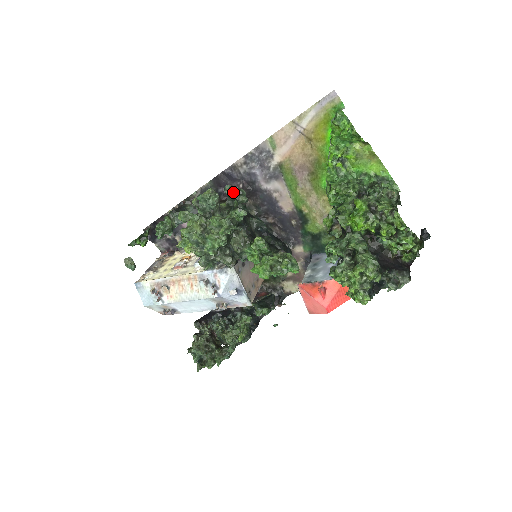
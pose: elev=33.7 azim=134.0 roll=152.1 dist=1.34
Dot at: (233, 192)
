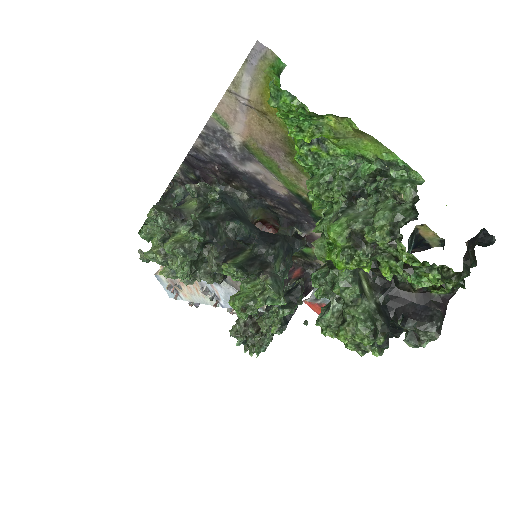
Dot at: (197, 191)
